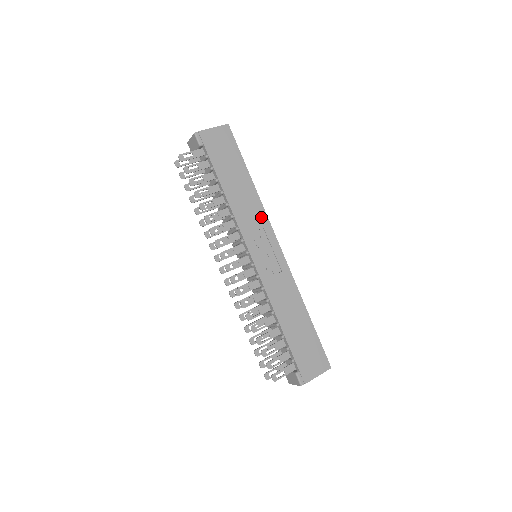
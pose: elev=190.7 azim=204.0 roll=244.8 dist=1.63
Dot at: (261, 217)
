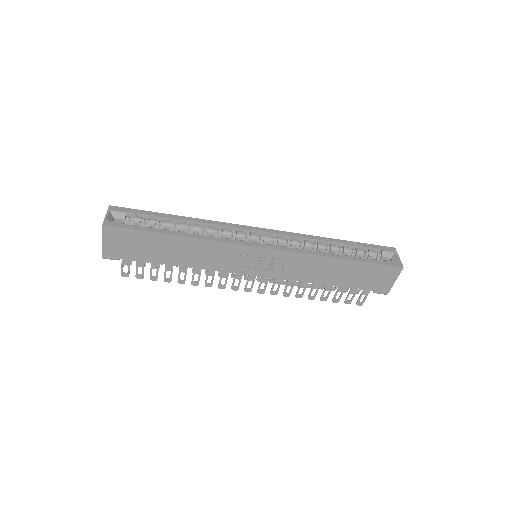
Dot at: (222, 248)
